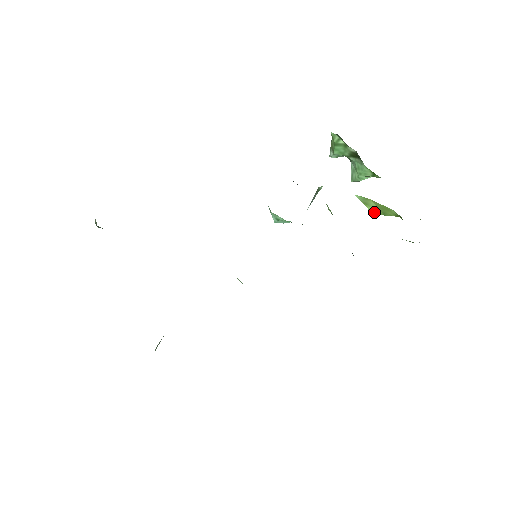
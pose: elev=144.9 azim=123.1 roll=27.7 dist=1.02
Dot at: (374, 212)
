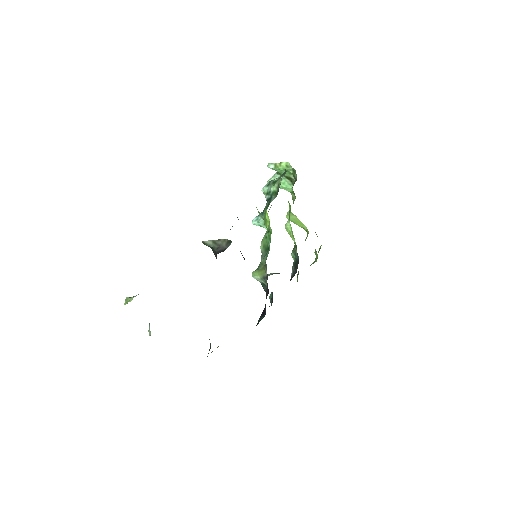
Dot at: (288, 218)
